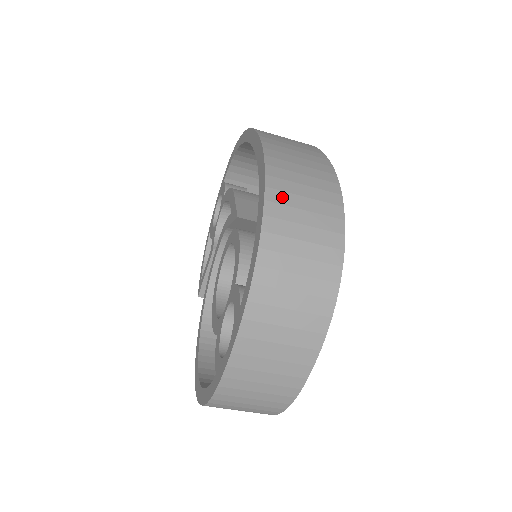
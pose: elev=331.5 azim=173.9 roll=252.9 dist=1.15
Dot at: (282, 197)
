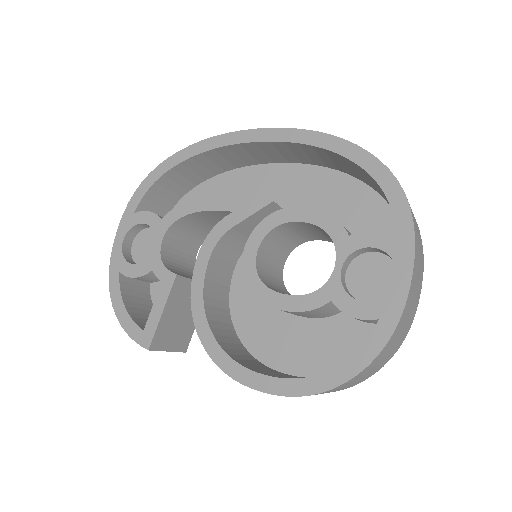
Dot at: occluded
